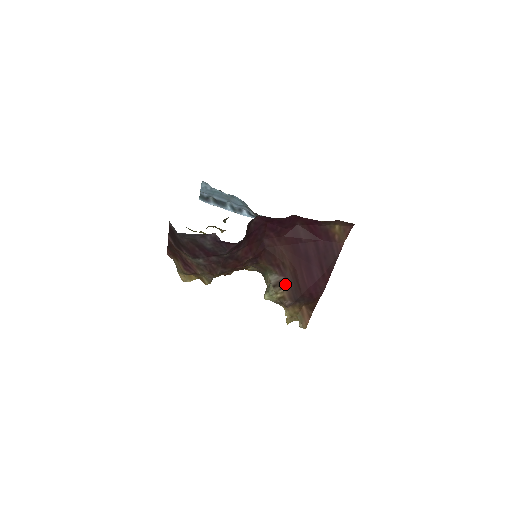
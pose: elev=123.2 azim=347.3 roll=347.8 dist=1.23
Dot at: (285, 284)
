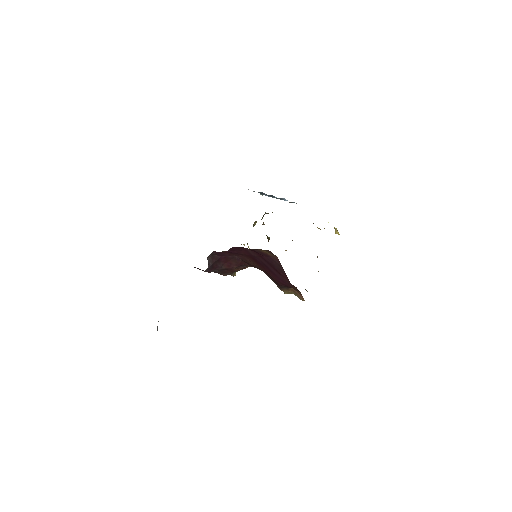
Dot at: (269, 277)
